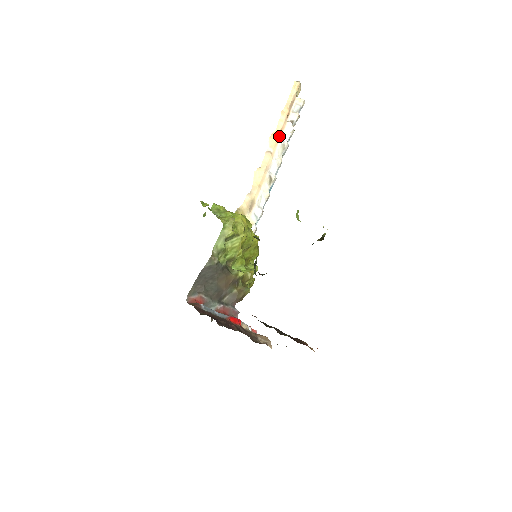
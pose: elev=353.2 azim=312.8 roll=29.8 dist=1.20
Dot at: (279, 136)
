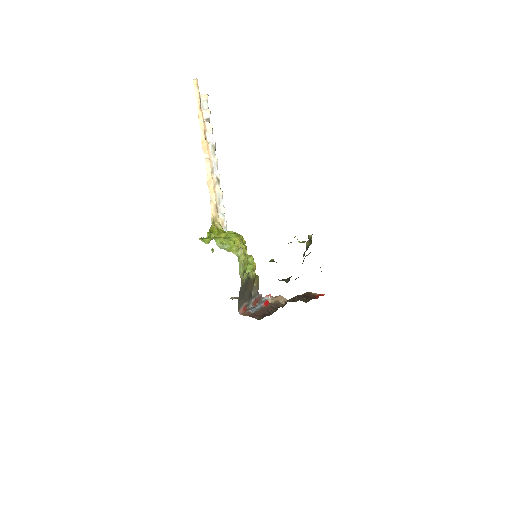
Dot at: (205, 139)
